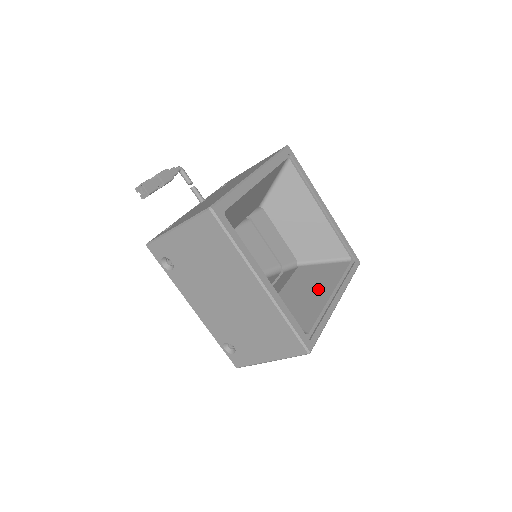
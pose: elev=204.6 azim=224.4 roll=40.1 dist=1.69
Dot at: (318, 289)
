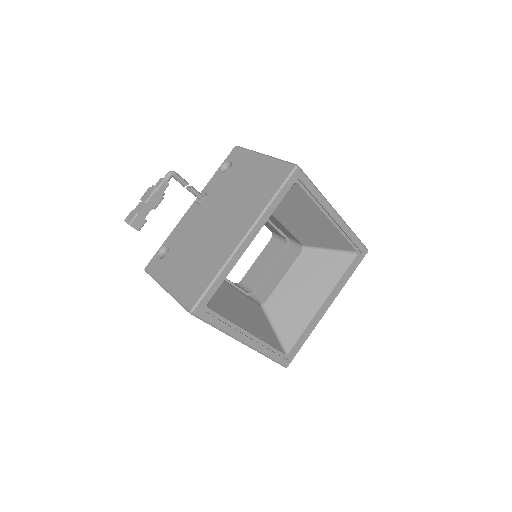
Dot at: (312, 293)
